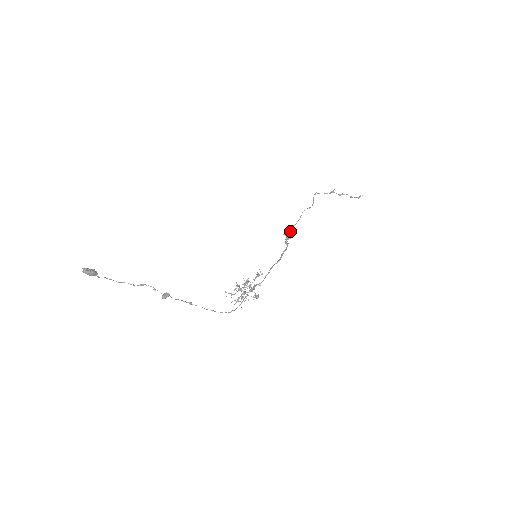
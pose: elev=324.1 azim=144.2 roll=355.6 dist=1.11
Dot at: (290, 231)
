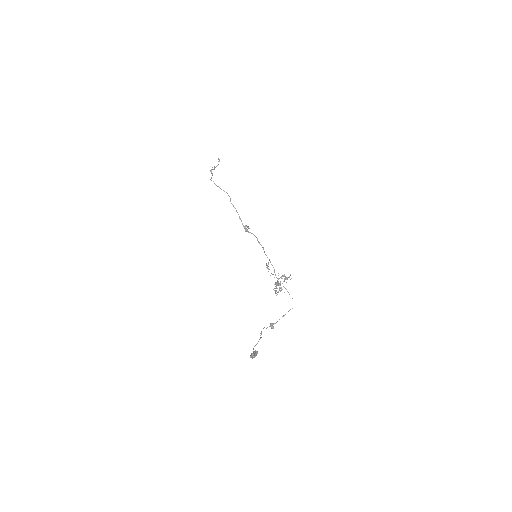
Dot at: occluded
